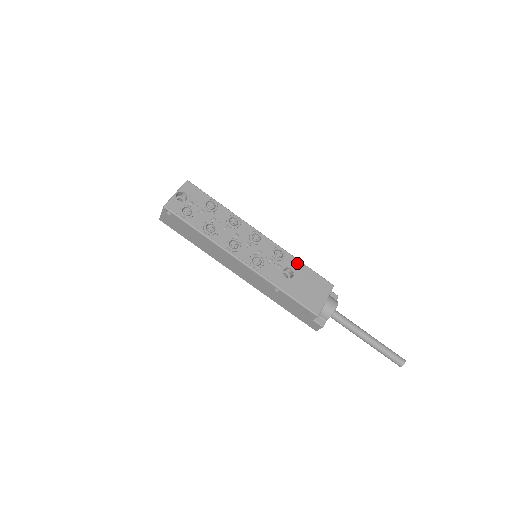
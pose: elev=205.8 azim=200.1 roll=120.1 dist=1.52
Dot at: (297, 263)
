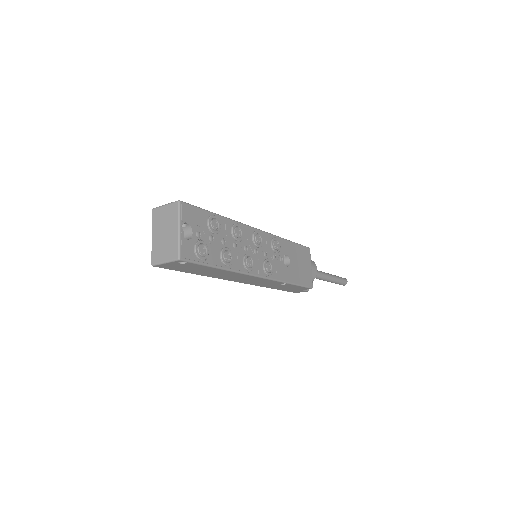
Dot at: (287, 244)
